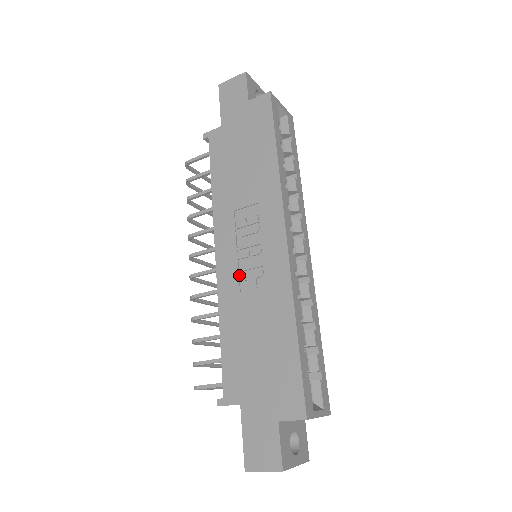
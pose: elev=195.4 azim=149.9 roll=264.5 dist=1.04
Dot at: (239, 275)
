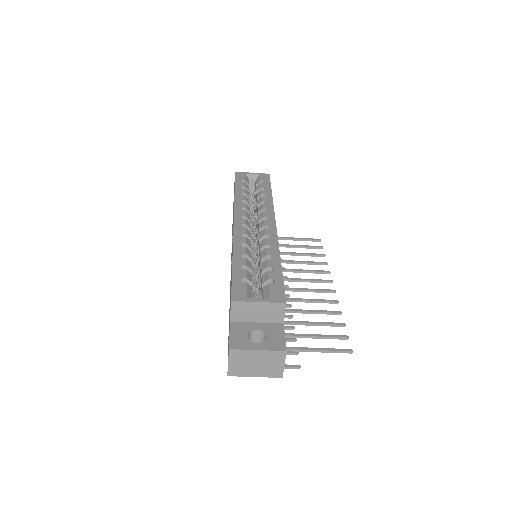
Dot at: occluded
